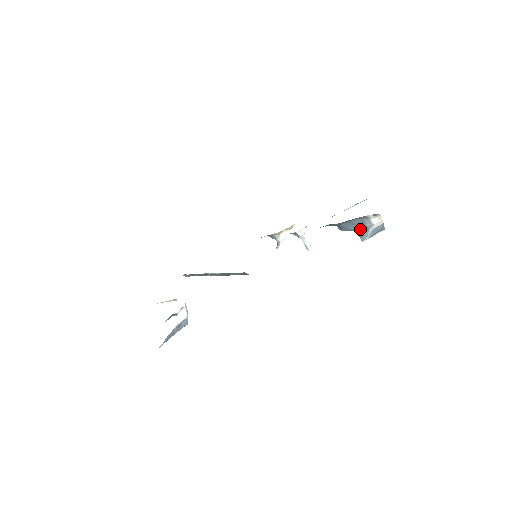
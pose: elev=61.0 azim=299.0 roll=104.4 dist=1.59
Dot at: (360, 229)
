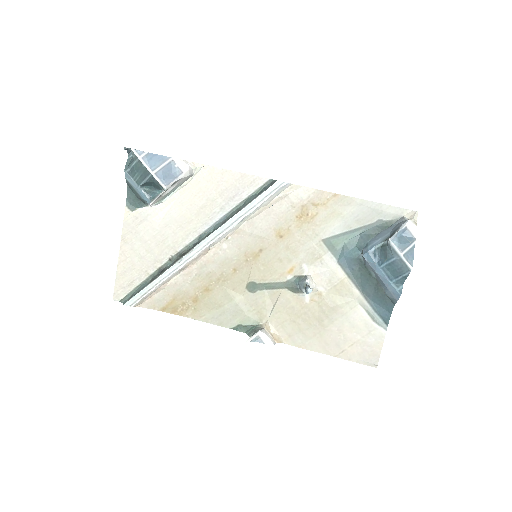
Dot at: (390, 236)
